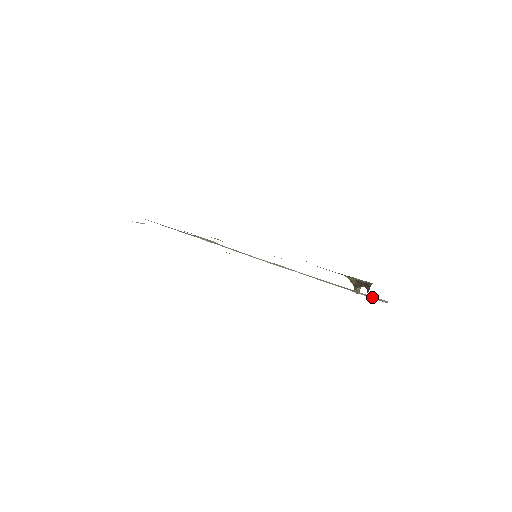
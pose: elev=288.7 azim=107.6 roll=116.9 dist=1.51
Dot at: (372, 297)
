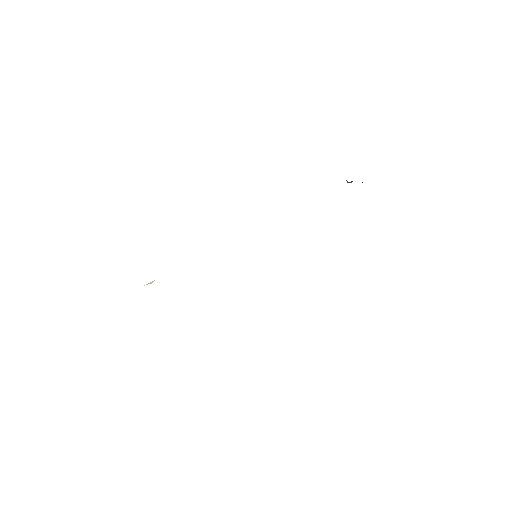
Dot at: occluded
